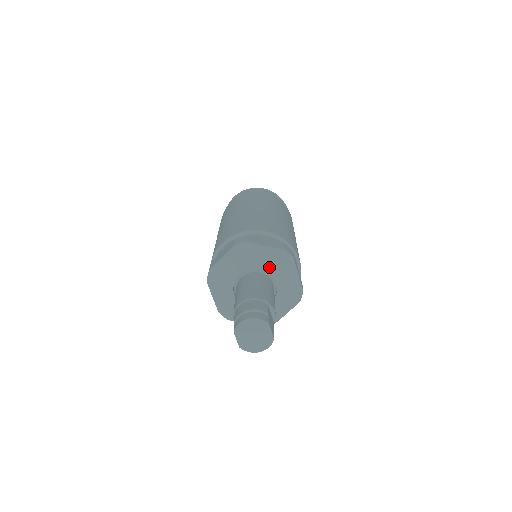
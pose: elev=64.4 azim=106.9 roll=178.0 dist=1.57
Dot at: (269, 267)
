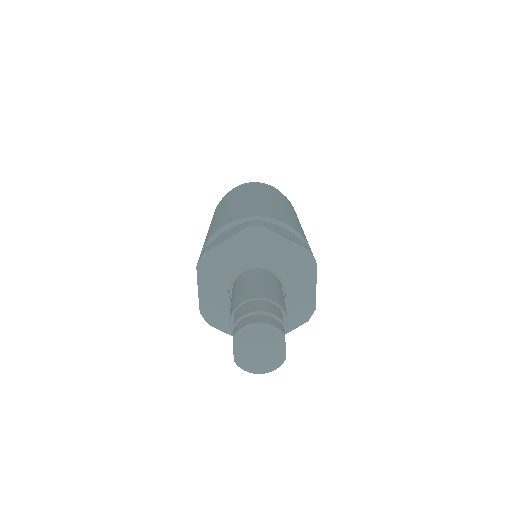
Dot at: (283, 267)
